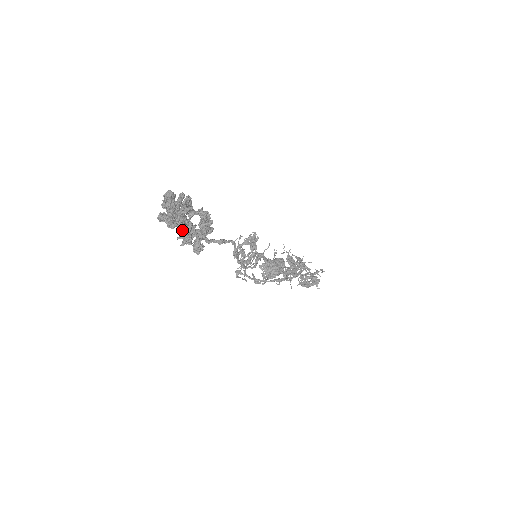
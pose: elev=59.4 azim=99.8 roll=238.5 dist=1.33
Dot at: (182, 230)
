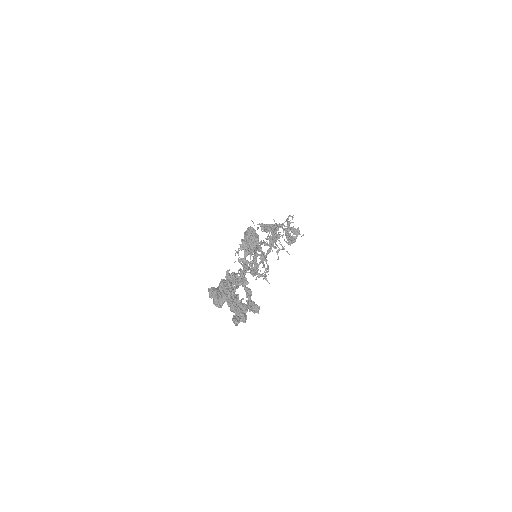
Dot at: occluded
